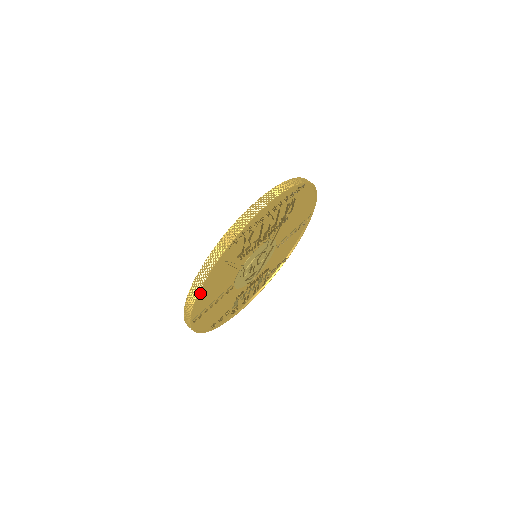
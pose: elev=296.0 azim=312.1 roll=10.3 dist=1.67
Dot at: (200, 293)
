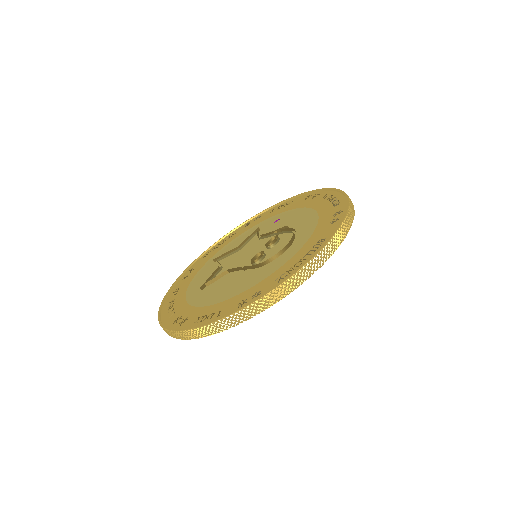
Dot at: occluded
